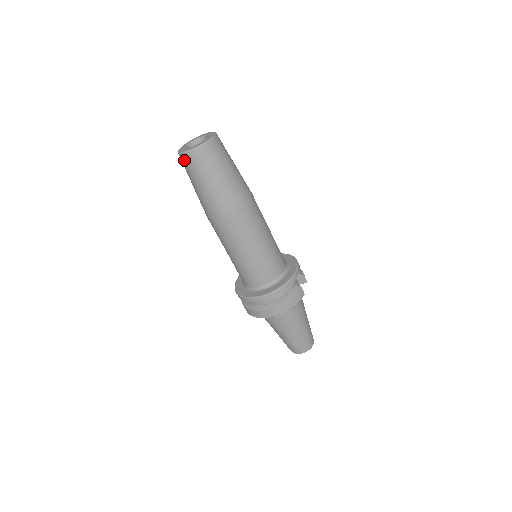
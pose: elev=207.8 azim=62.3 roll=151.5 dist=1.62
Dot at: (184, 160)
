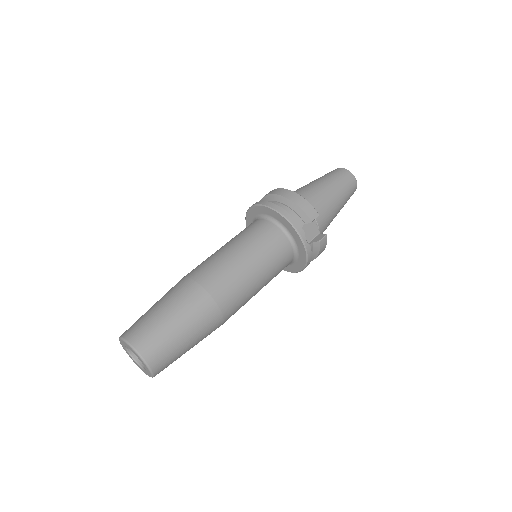
Dot at: occluded
